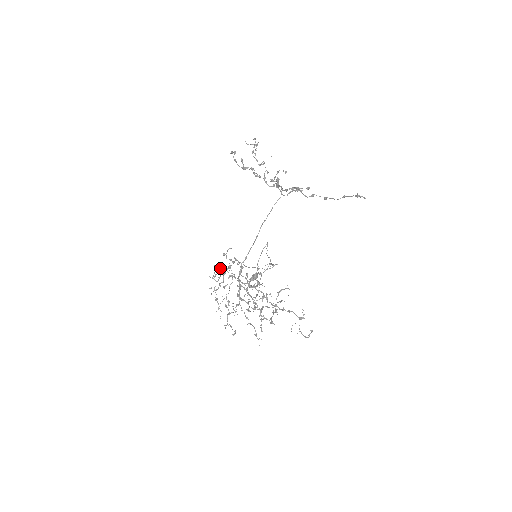
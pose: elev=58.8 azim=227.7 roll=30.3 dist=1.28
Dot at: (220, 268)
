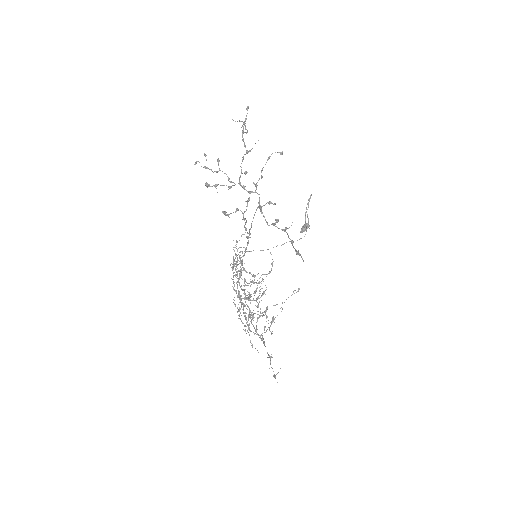
Dot at: (233, 258)
